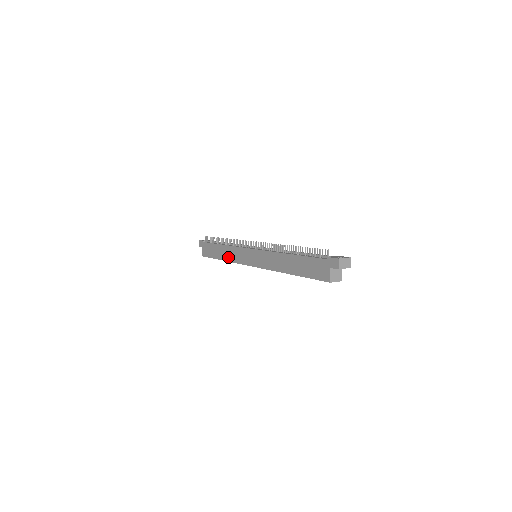
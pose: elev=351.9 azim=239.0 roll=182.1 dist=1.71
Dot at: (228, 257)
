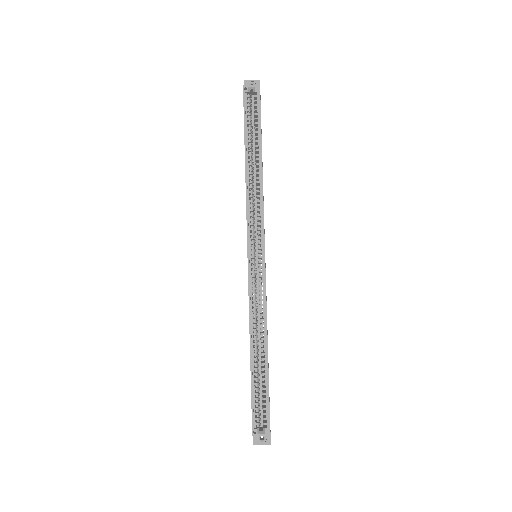
Dot at: occluded
